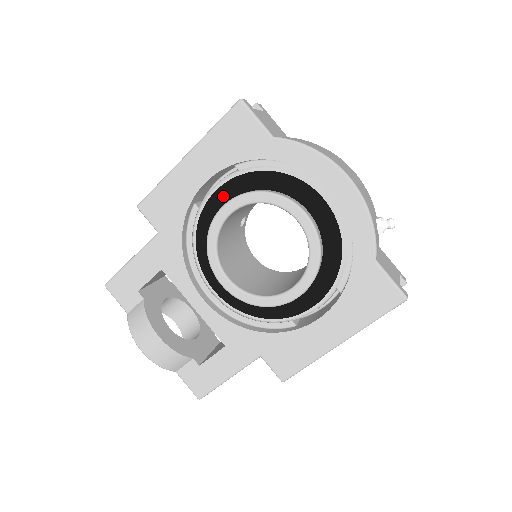
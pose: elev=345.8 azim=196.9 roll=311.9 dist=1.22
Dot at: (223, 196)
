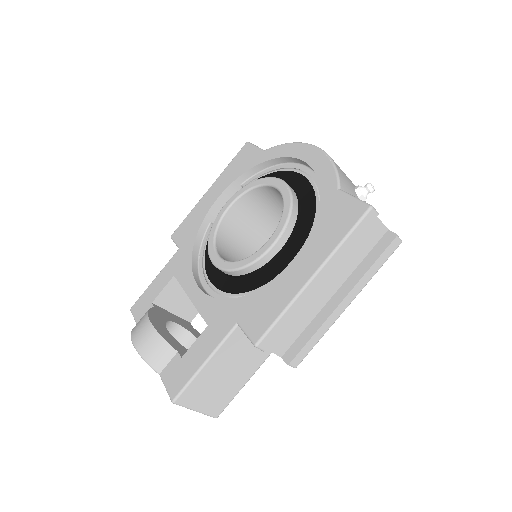
Dot at: occluded
